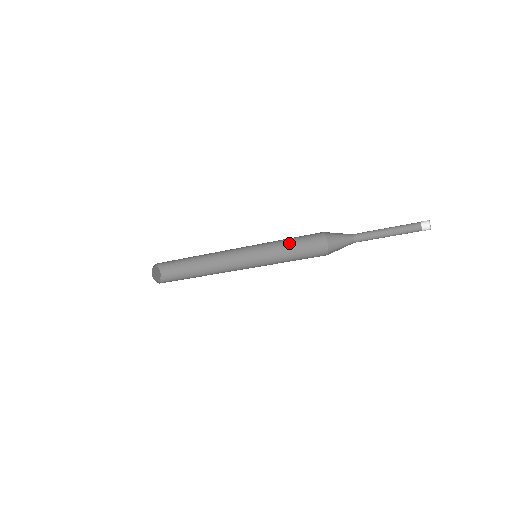
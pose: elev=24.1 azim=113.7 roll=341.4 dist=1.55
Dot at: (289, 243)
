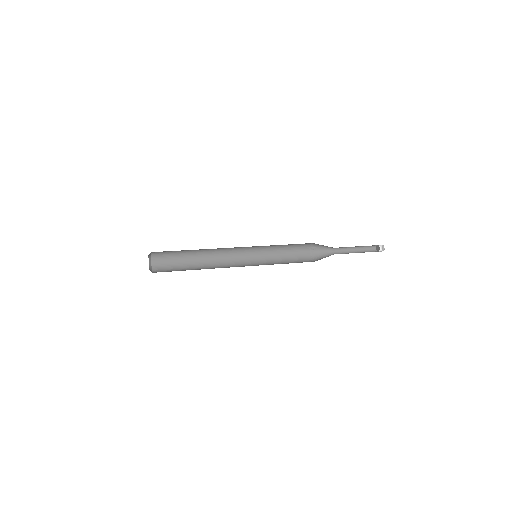
Dot at: occluded
